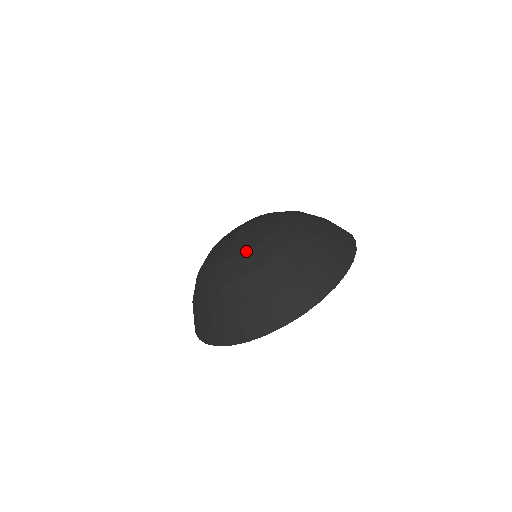
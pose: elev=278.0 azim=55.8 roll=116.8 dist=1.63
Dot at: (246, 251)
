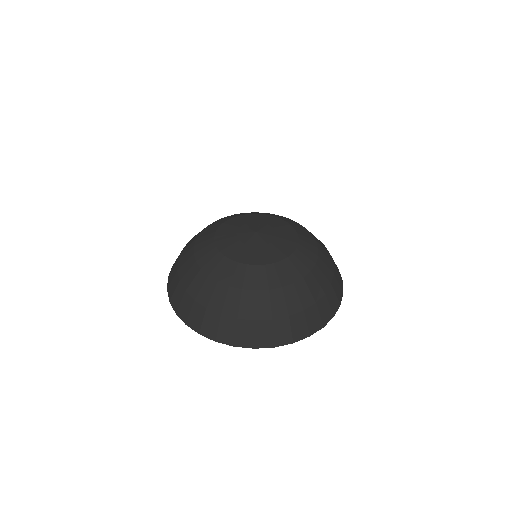
Dot at: (247, 264)
